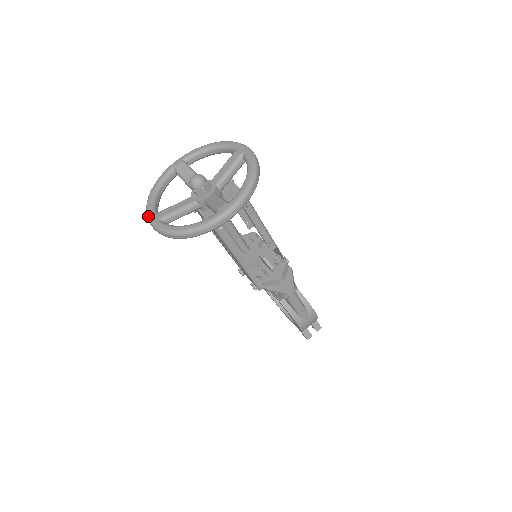
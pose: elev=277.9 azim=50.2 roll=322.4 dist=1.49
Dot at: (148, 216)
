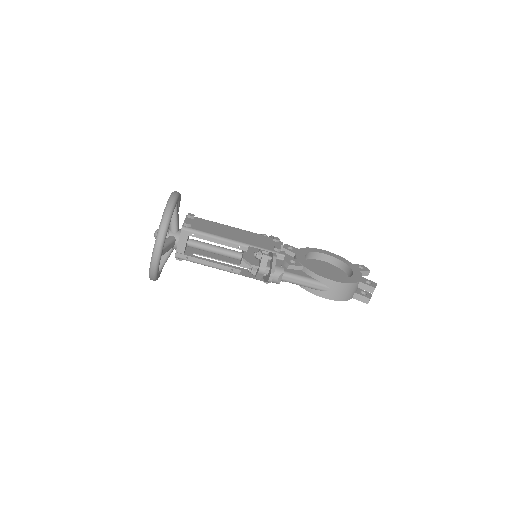
Dot at: occluded
